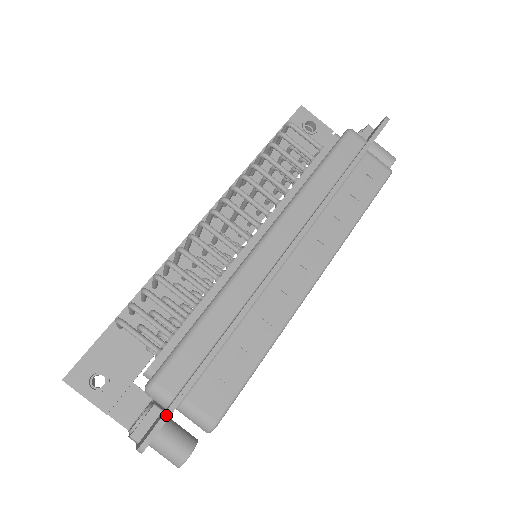
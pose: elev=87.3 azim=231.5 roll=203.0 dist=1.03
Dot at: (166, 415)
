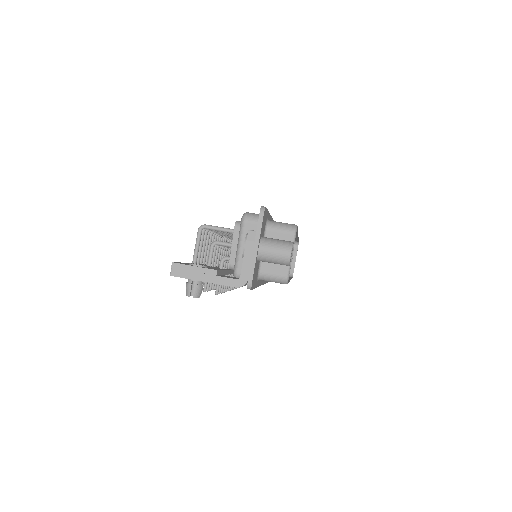
Dot at: occluded
